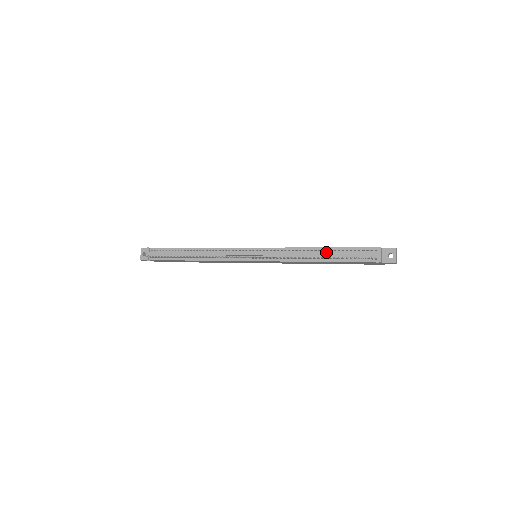
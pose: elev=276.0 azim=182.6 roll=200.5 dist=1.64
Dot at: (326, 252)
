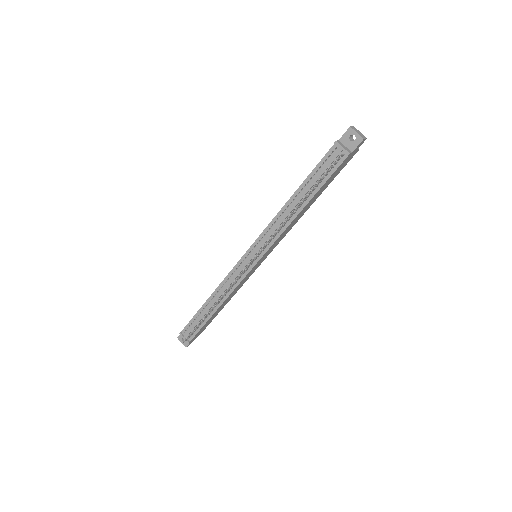
Dot at: (299, 195)
